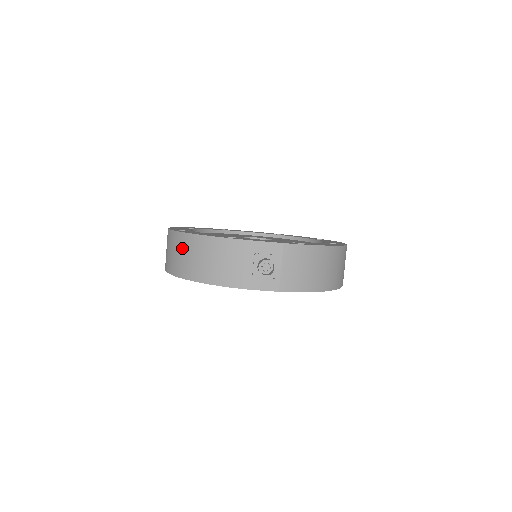
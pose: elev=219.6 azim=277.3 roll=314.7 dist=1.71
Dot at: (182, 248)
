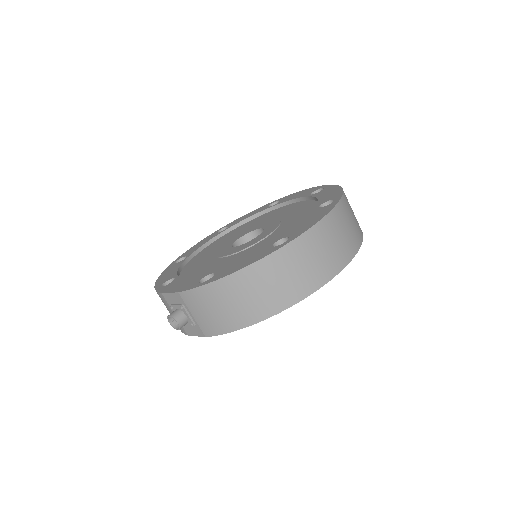
Dot at: occluded
